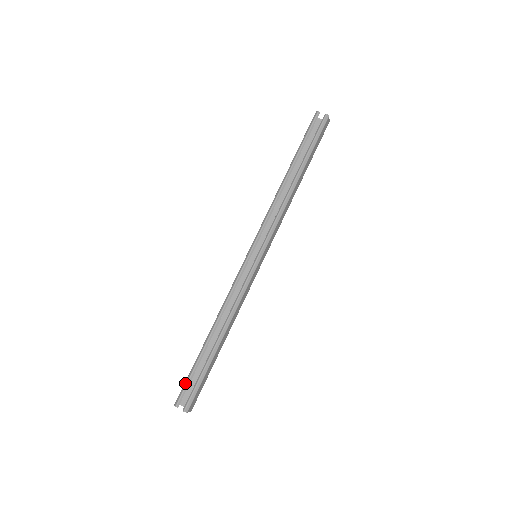
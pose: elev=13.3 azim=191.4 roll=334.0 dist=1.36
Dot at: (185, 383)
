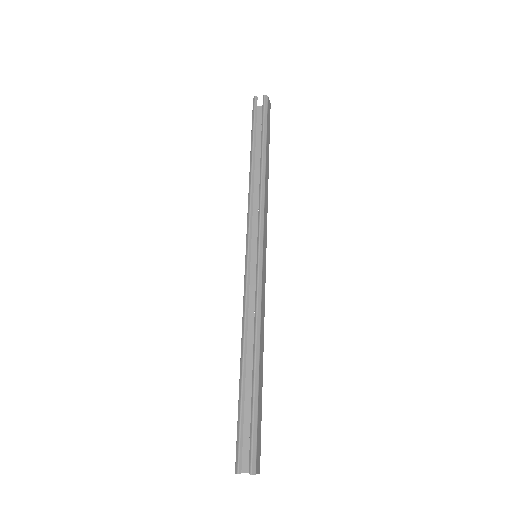
Dot at: (237, 437)
